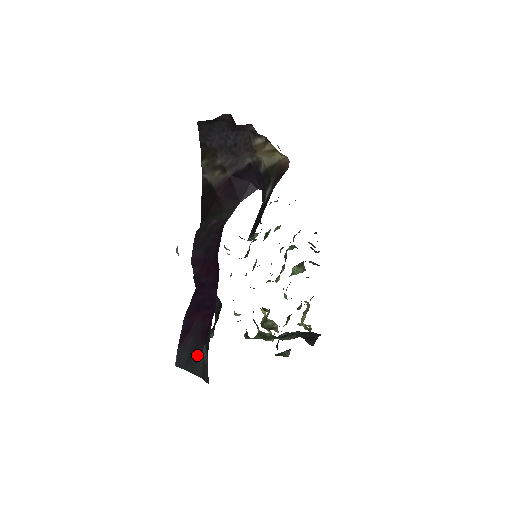
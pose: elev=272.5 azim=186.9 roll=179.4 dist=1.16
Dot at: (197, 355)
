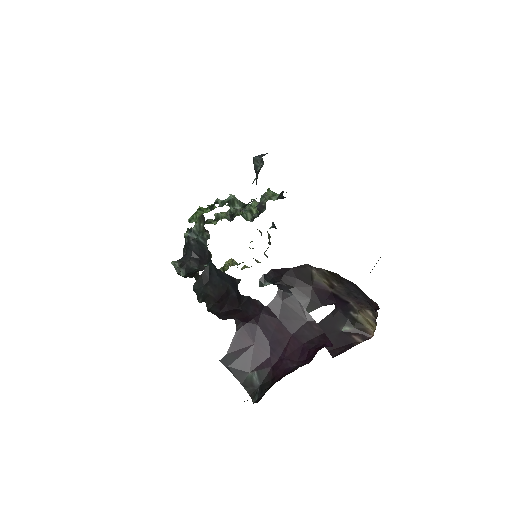
Dot at: (245, 370)
